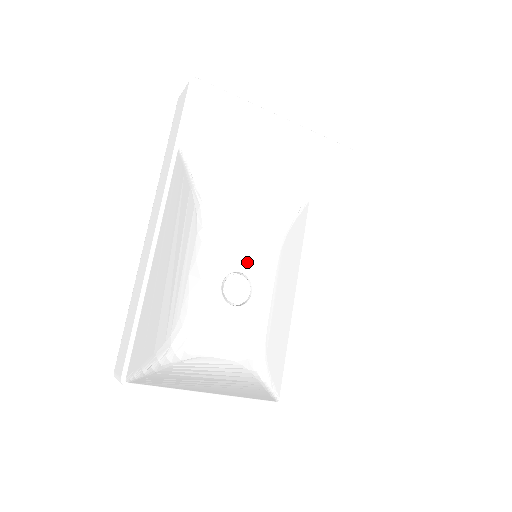
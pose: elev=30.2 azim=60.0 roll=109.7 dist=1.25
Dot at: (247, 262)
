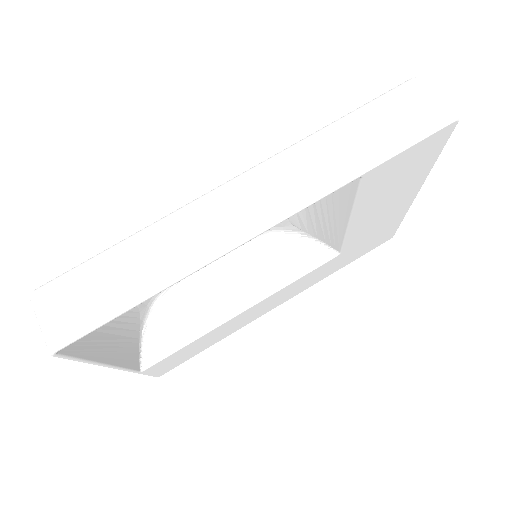
Dot at: occluded
